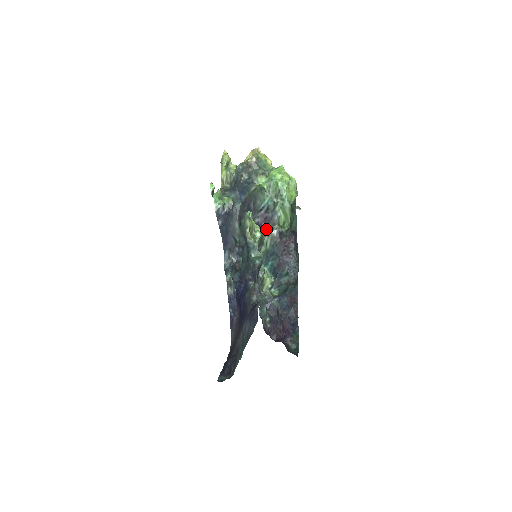
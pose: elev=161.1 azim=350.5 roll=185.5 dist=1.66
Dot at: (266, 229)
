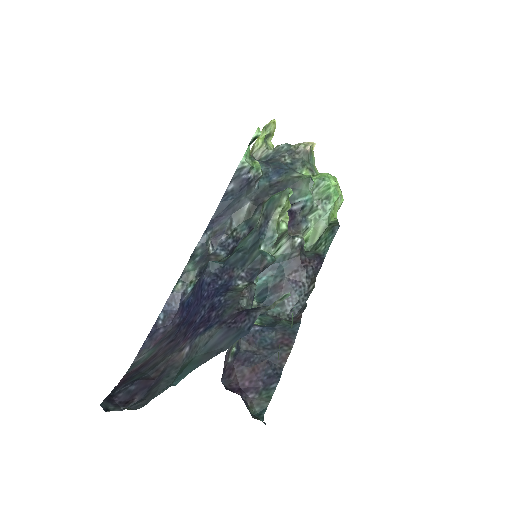
Dot at: occluded
